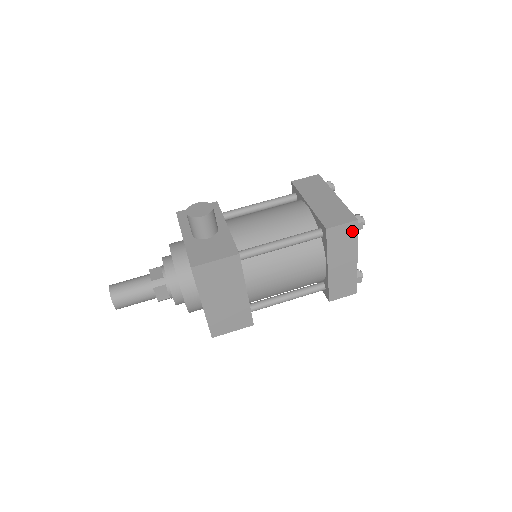
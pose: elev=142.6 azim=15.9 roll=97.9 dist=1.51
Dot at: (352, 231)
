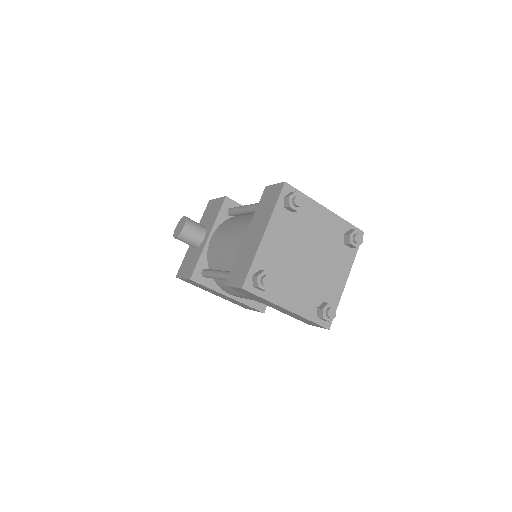
Dot at: (250, 293)
